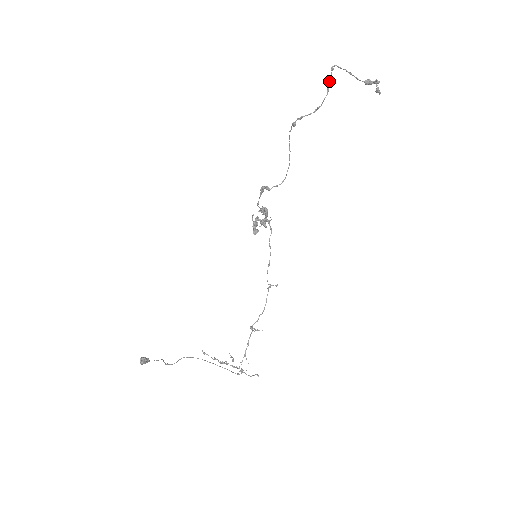
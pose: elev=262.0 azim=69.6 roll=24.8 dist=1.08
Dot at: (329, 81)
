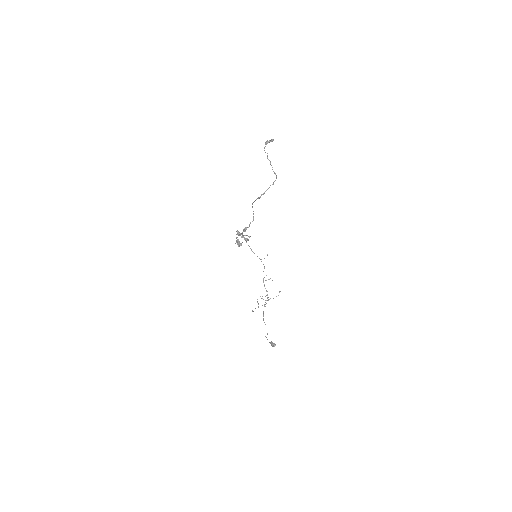
Dot at: occluded
